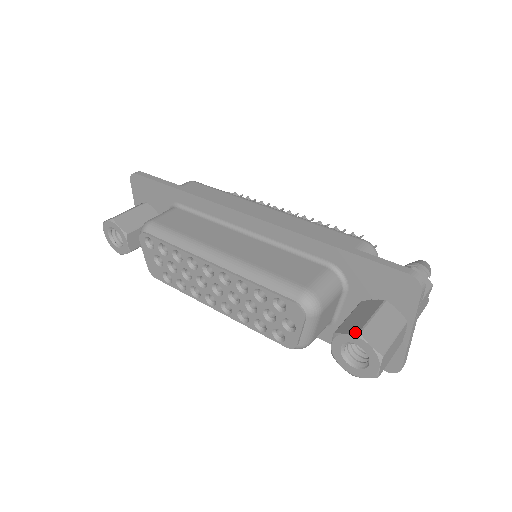
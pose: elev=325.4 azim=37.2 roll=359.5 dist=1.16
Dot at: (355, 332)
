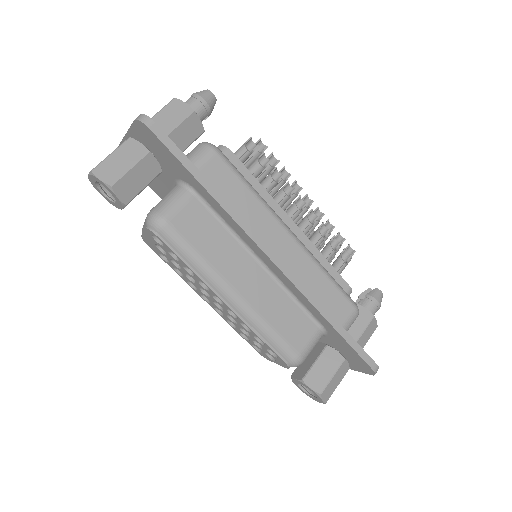
Dot at: (318, 392)
